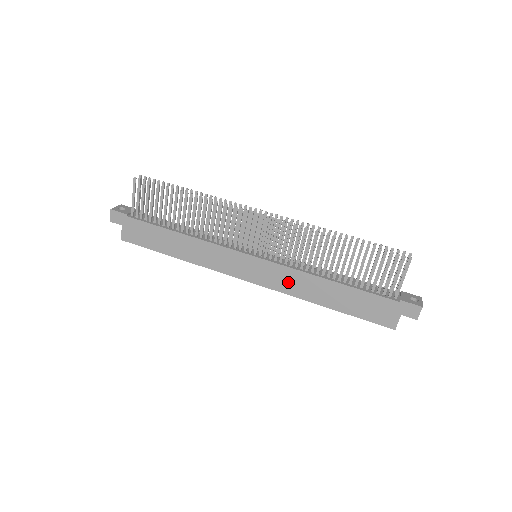
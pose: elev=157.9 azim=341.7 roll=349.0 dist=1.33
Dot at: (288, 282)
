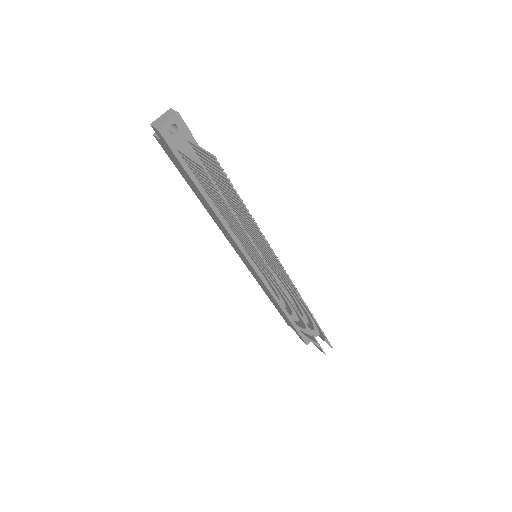
Dot at: (258, 280)
